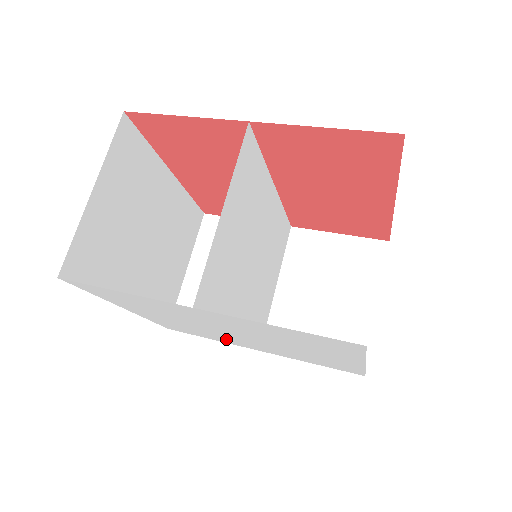
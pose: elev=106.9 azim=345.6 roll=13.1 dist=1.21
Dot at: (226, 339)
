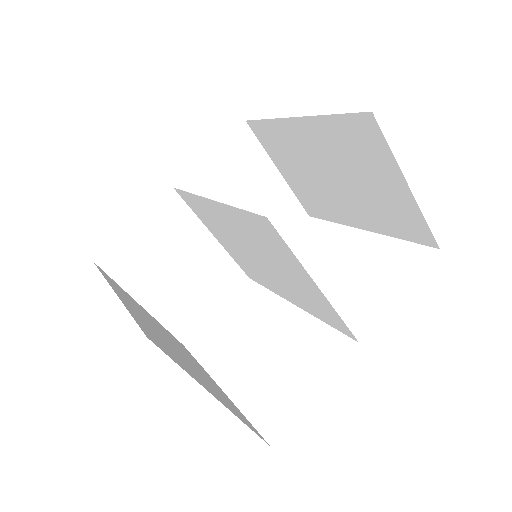
Dot at: occluded
